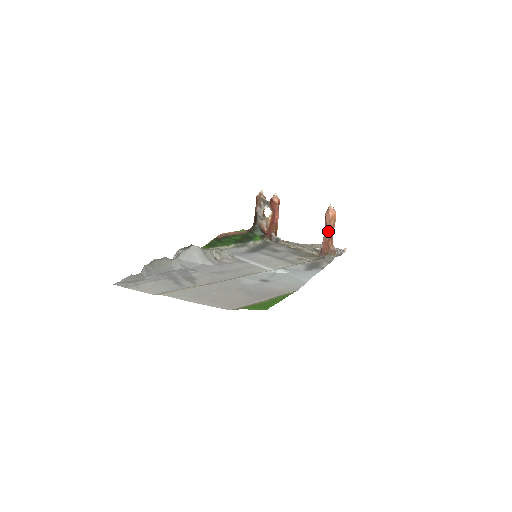
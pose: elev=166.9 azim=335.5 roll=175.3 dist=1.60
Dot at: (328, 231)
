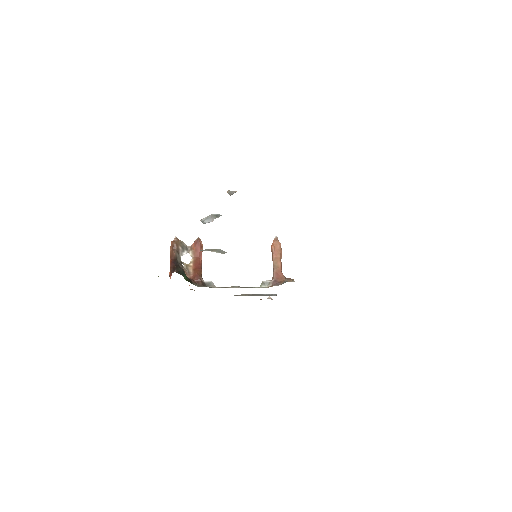
Dot at: (280, 260)
